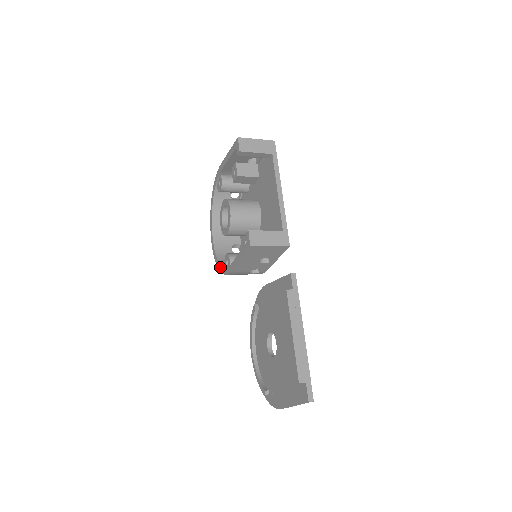
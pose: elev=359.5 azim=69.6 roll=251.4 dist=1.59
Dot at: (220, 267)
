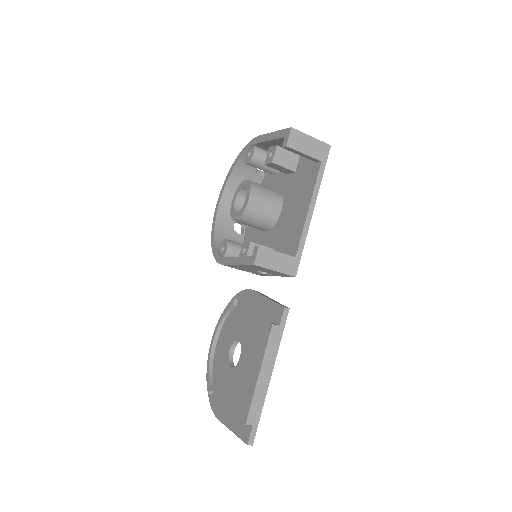
Dot at: (214, 246)
